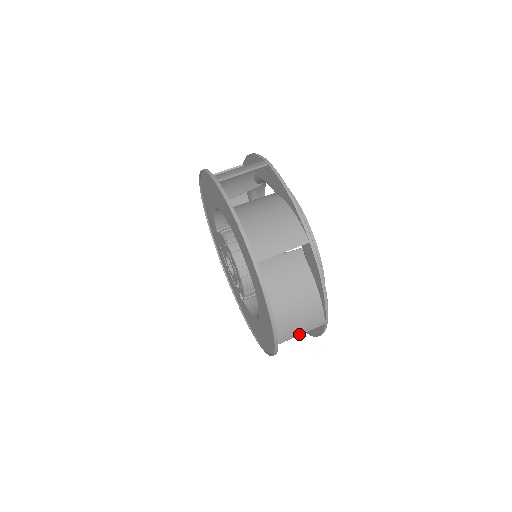
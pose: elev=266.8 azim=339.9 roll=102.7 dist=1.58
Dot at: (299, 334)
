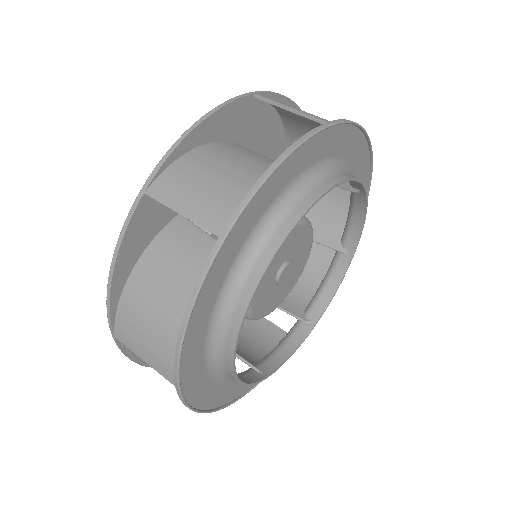
Dot at: occluded
